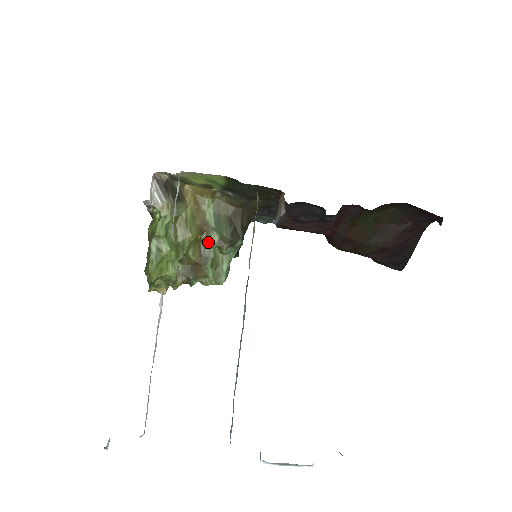
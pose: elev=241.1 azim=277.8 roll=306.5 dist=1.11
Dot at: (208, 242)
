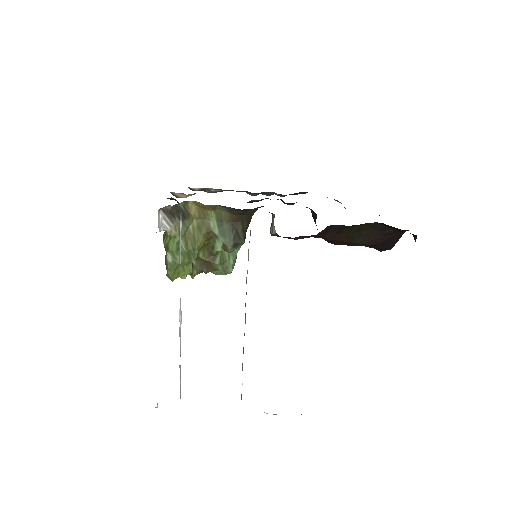
Dot at: (214, 247)
